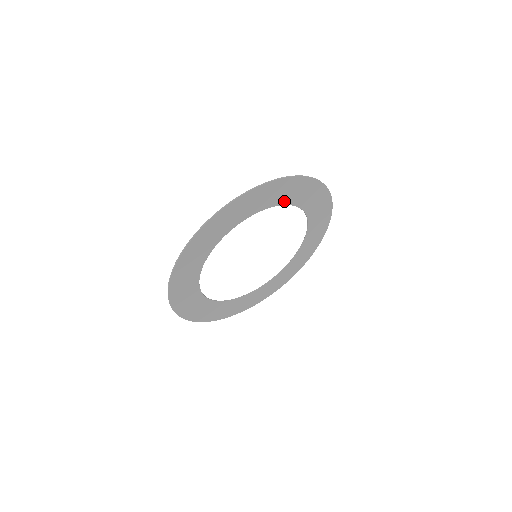
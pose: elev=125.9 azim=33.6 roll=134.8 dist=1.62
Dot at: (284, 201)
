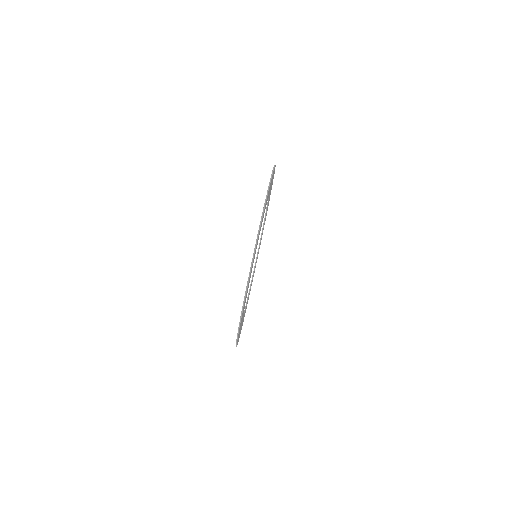
Dot at: (249, 282)
